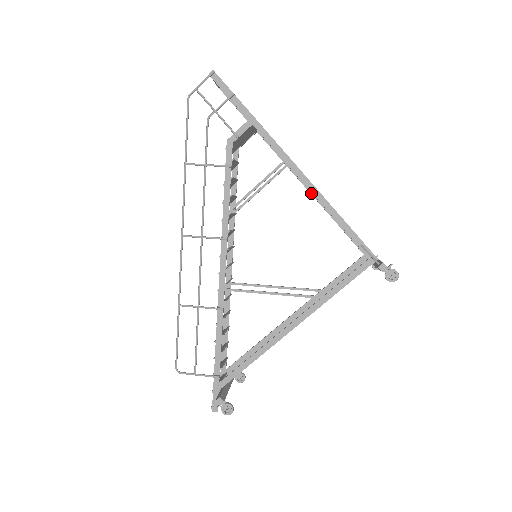
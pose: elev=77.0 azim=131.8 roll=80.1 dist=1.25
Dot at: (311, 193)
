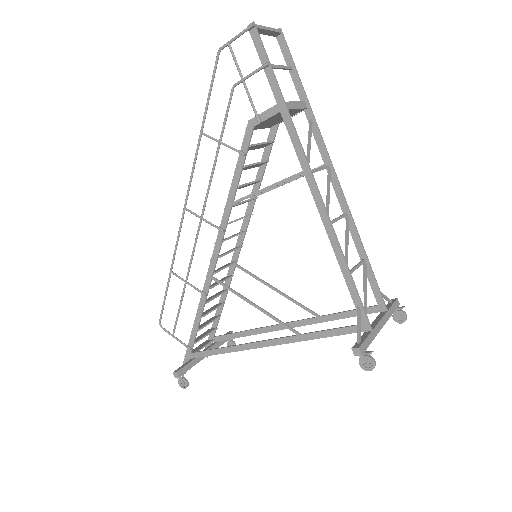
Dot at: (342, 210)
